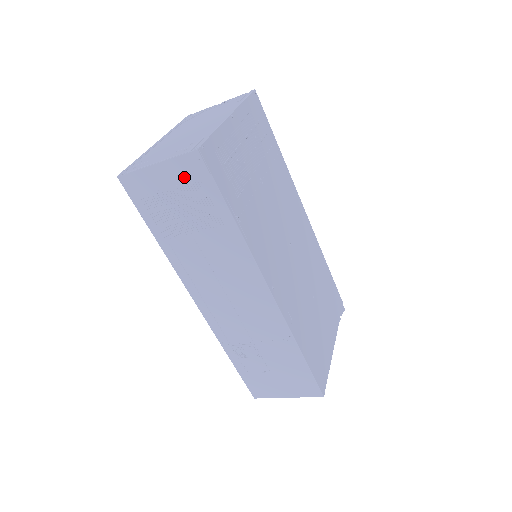
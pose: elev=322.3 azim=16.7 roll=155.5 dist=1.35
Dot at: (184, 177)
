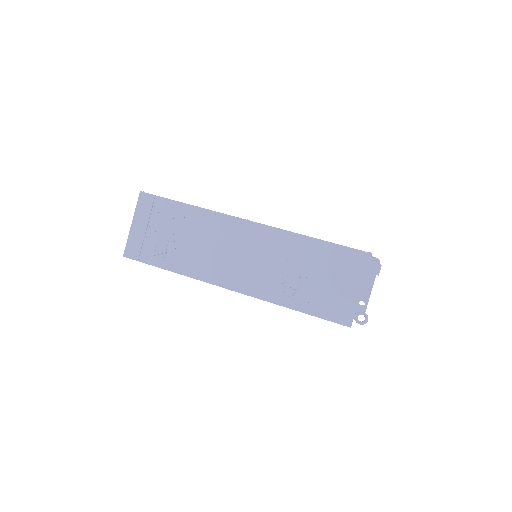
Dot at: (147, 213)
